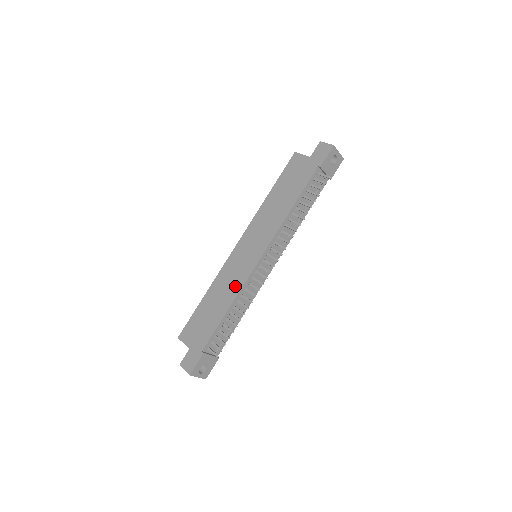
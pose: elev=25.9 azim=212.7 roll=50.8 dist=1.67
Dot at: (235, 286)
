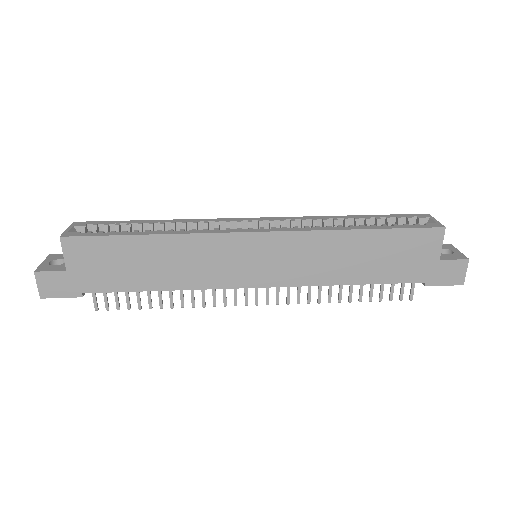
Dot at: (197, 278)
